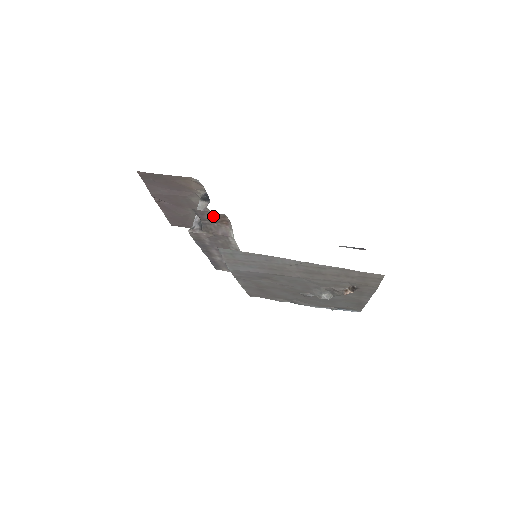
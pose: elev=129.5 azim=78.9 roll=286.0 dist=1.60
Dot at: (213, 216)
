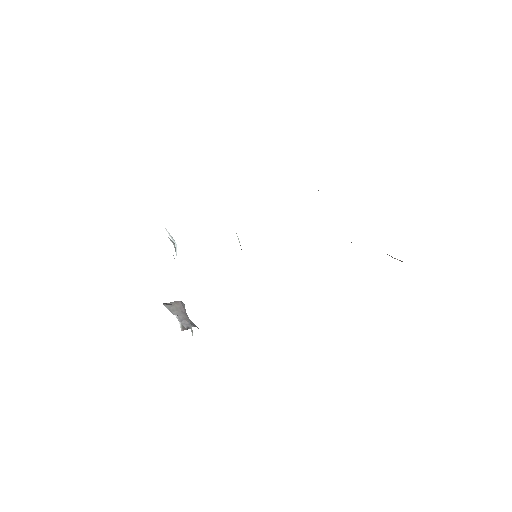
Dot at: occluded
